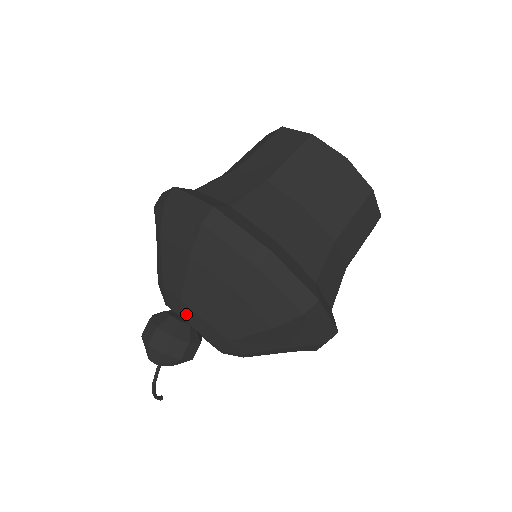
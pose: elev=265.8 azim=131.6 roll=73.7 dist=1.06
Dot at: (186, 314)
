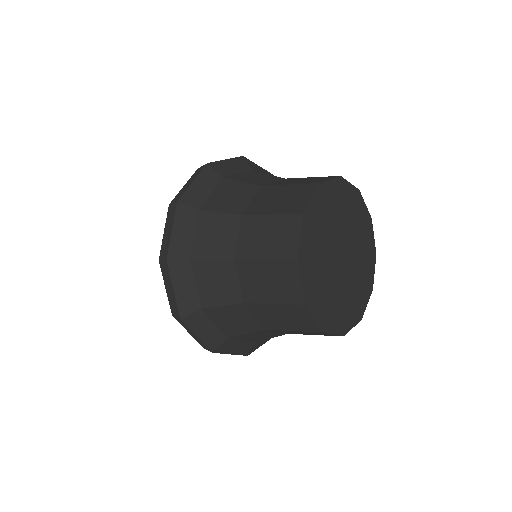
Dot at: occluded
